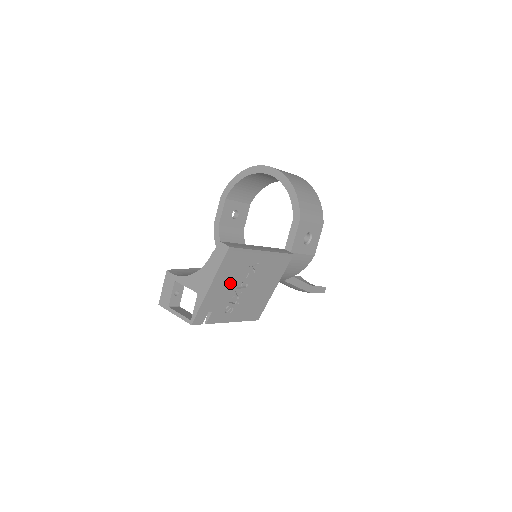
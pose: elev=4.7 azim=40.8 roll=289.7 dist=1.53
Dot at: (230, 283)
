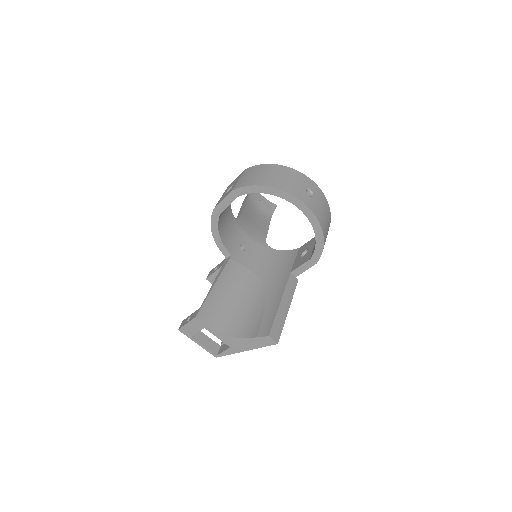
Dot at: occluded
